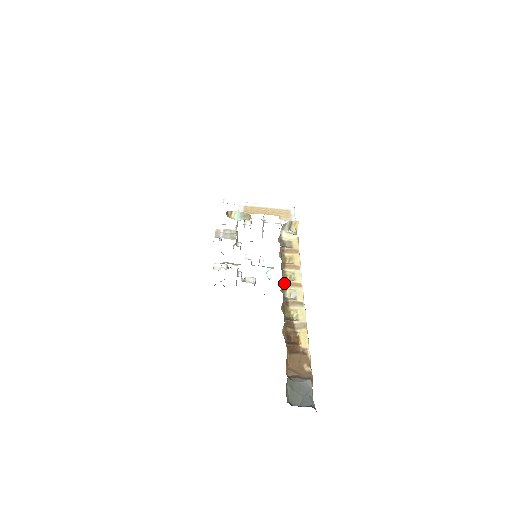
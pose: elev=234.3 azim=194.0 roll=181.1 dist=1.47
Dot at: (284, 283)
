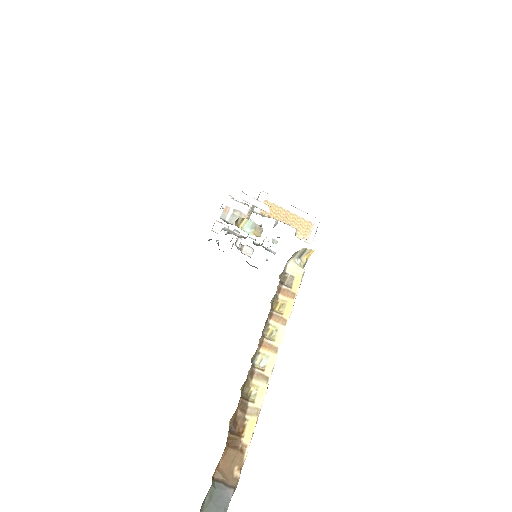
Dot at: (261, 342)
